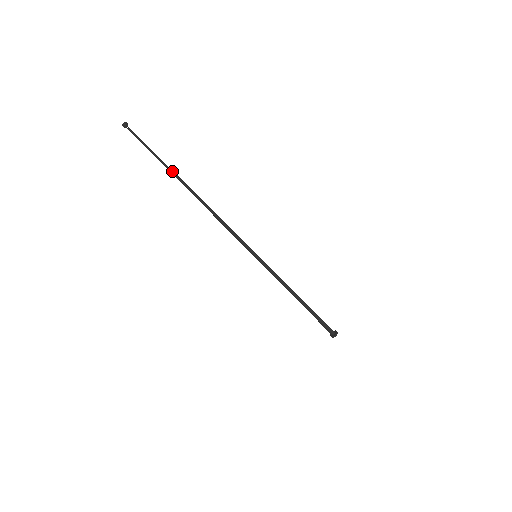
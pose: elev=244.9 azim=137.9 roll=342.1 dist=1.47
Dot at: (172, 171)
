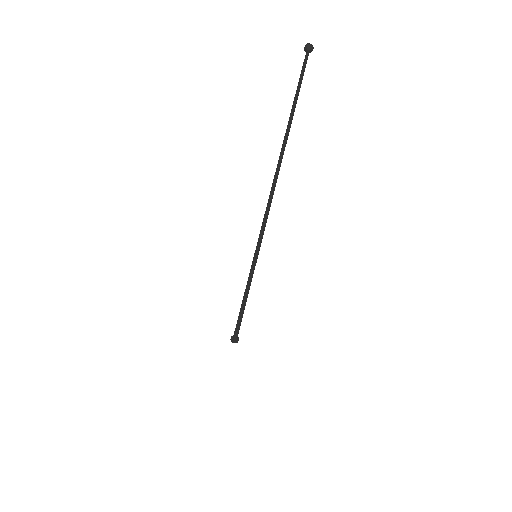
Dot at: (287, 136)
